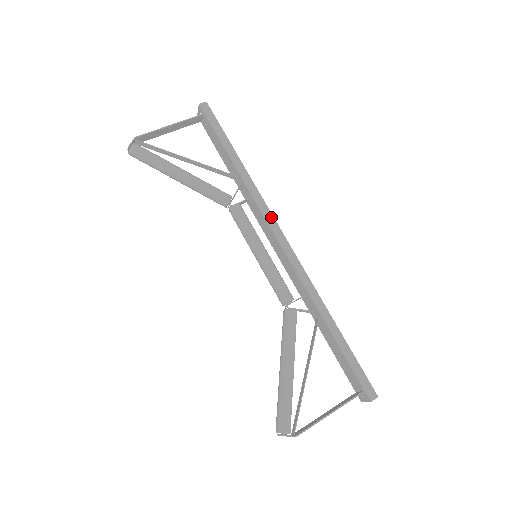
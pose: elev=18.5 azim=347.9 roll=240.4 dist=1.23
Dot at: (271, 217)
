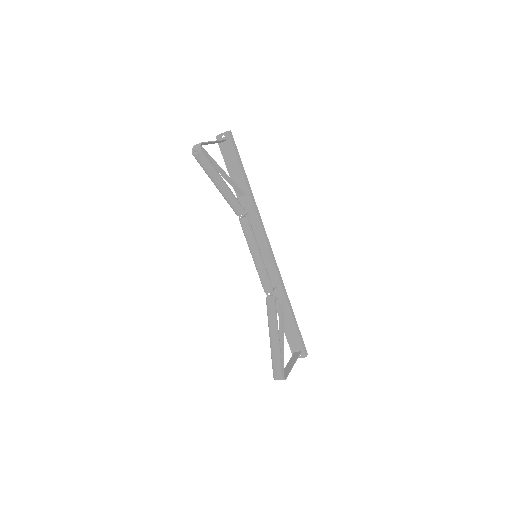
Dot at: occluded
